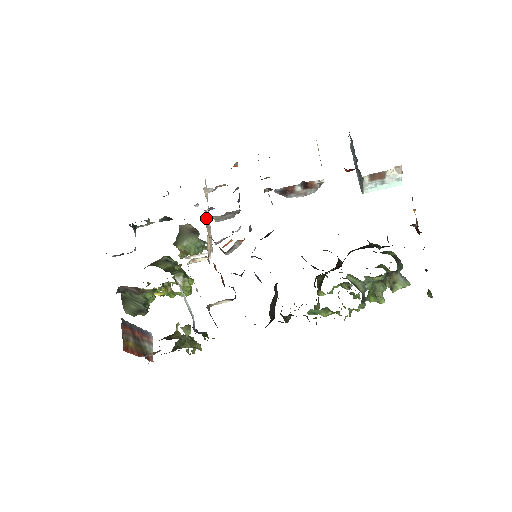
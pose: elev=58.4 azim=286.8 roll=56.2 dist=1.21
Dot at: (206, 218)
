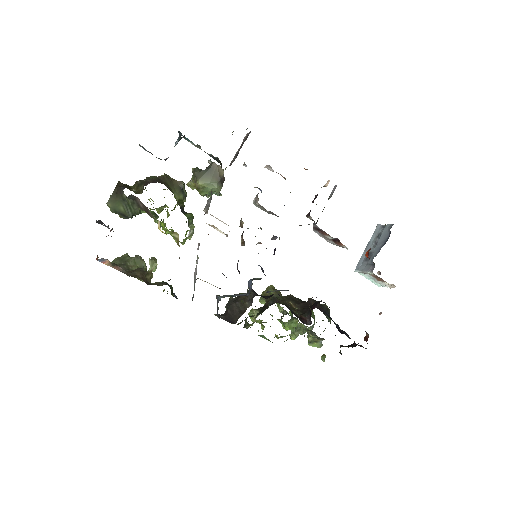
Dot at: occluded
